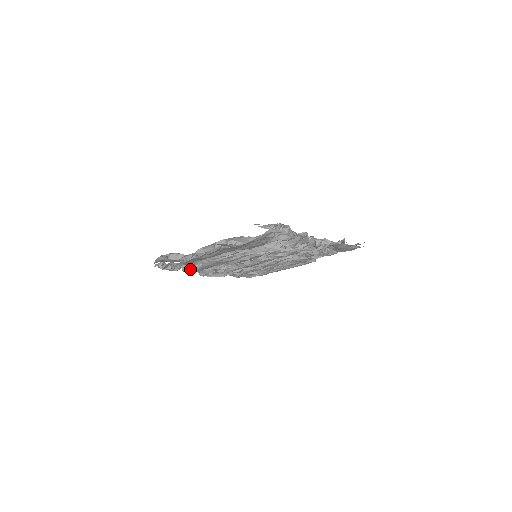
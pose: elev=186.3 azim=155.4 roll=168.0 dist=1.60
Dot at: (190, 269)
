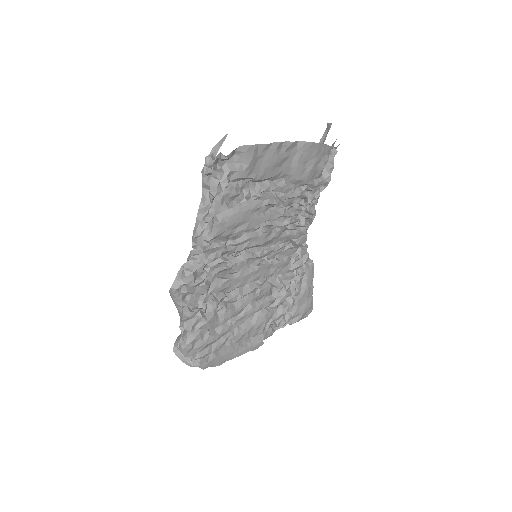
Dot at: (225, 205)
